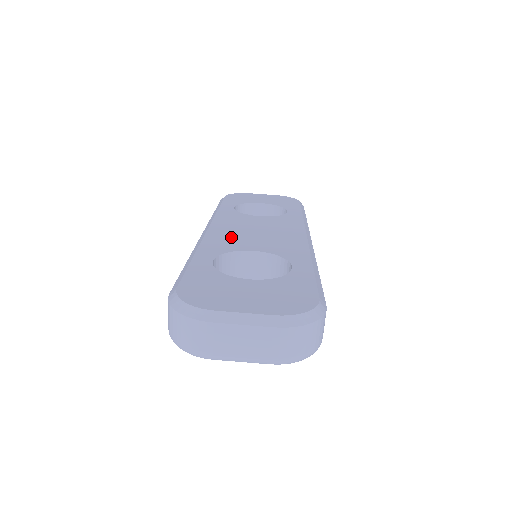
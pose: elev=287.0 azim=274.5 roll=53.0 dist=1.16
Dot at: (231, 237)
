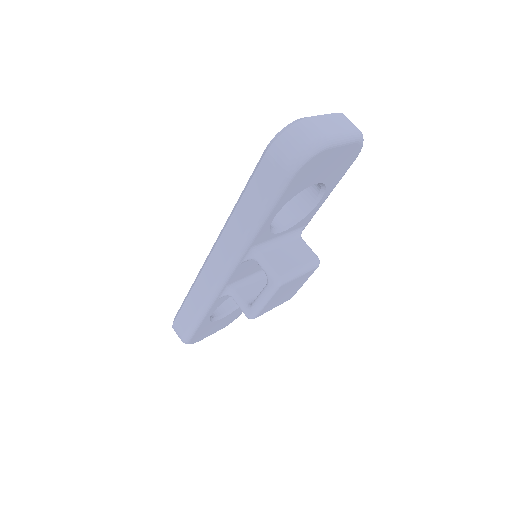
Dot at: occluded
